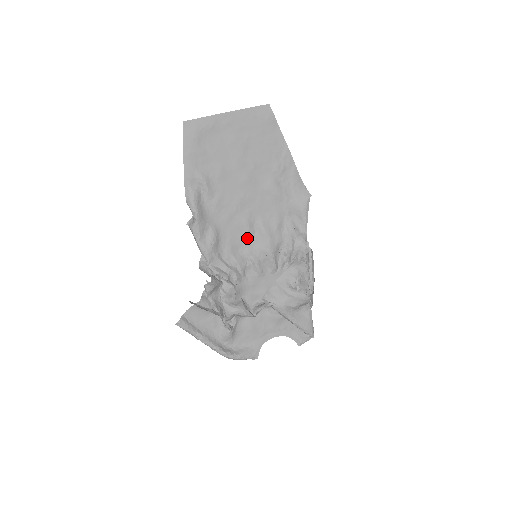
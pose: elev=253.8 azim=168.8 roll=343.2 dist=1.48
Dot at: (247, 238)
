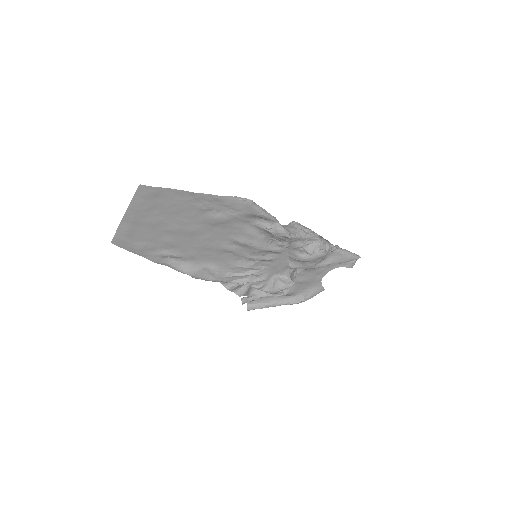
Dot at: (237, 253)
